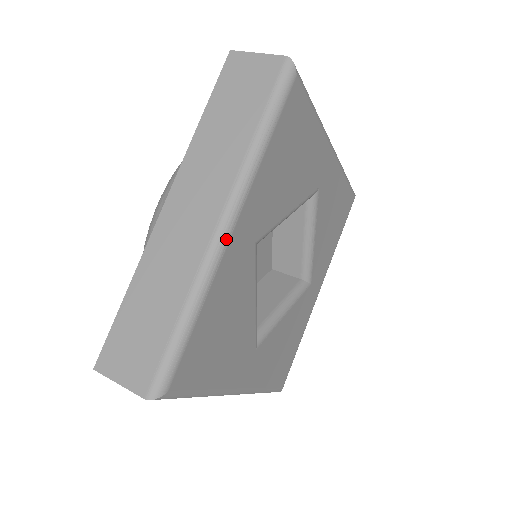
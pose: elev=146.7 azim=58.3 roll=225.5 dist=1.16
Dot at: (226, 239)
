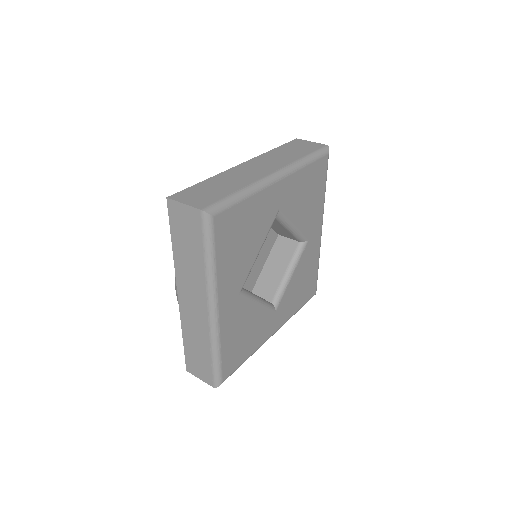
Dot at: (274, 180)
